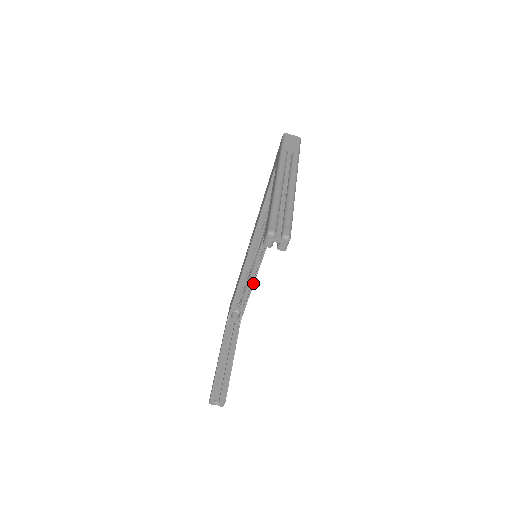
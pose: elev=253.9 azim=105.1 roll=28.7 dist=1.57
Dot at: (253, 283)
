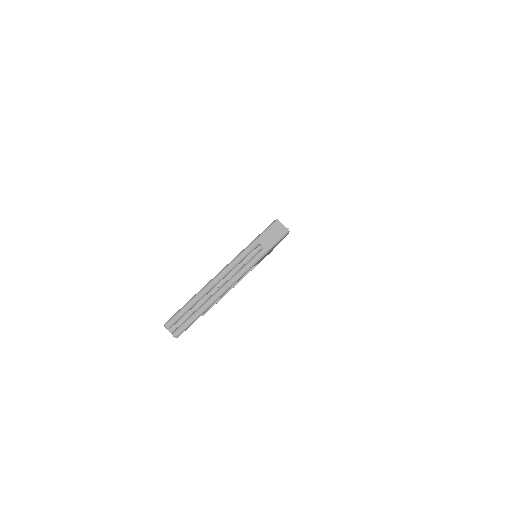
Dot at: (260, 261)
